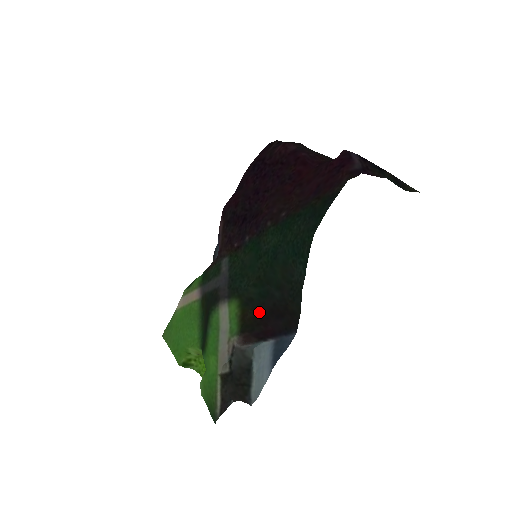
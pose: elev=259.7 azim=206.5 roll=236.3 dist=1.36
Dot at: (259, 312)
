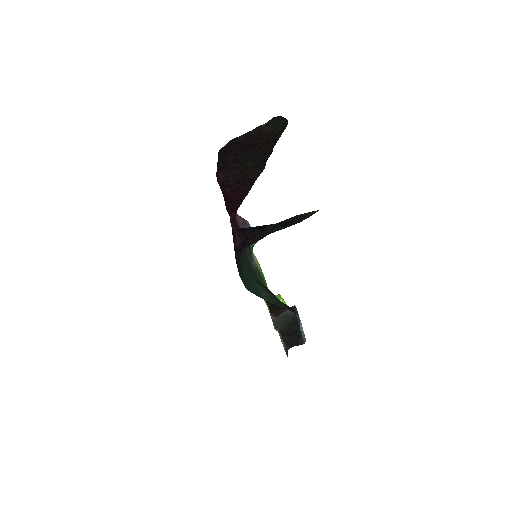
Dot at: occluded
